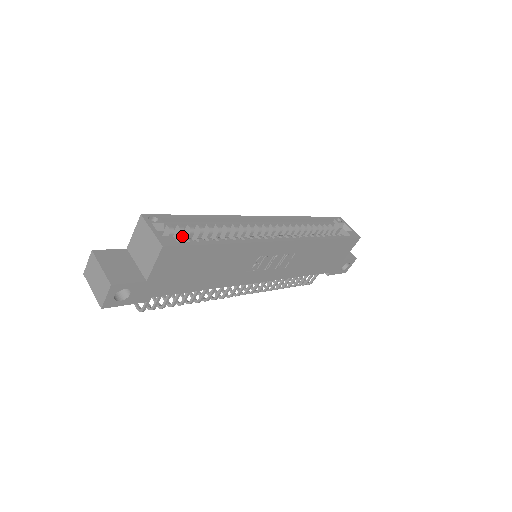
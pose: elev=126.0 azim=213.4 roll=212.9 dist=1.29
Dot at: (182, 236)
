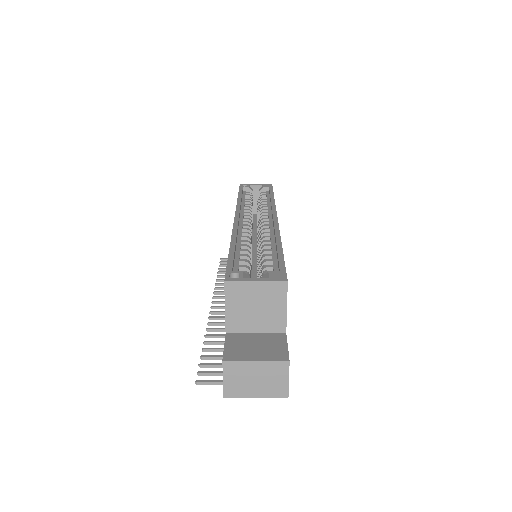
Dot at: (250, 274)
